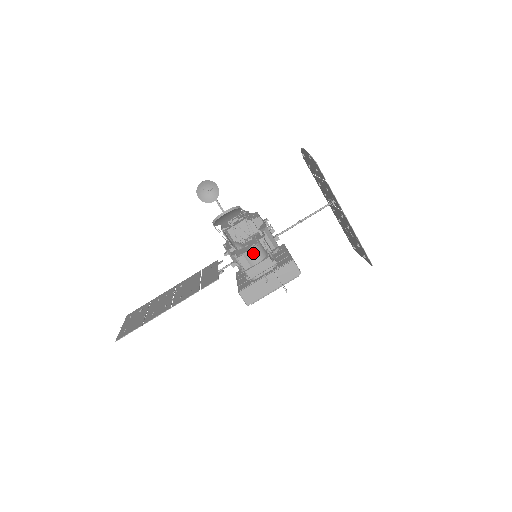
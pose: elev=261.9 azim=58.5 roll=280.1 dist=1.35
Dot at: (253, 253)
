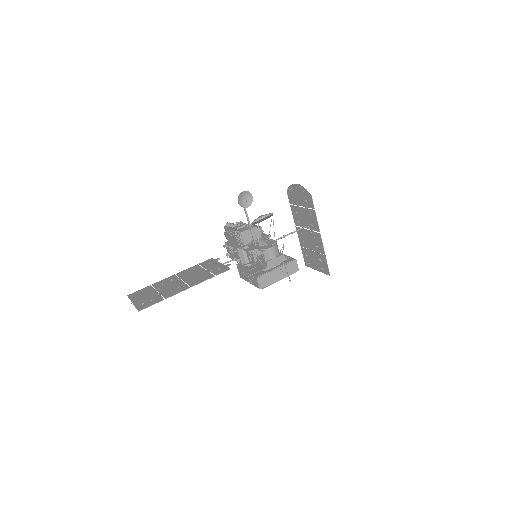
Dot at: (274, 249)
